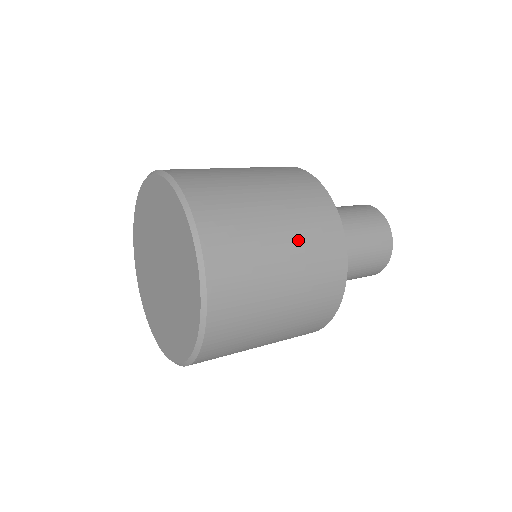
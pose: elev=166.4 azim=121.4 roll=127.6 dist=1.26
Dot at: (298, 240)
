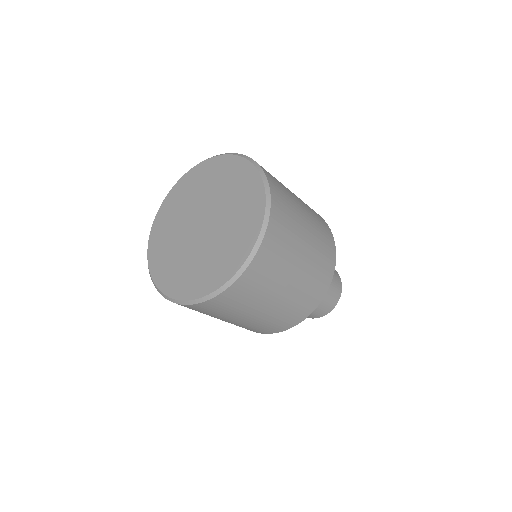
Dot at: occluded
